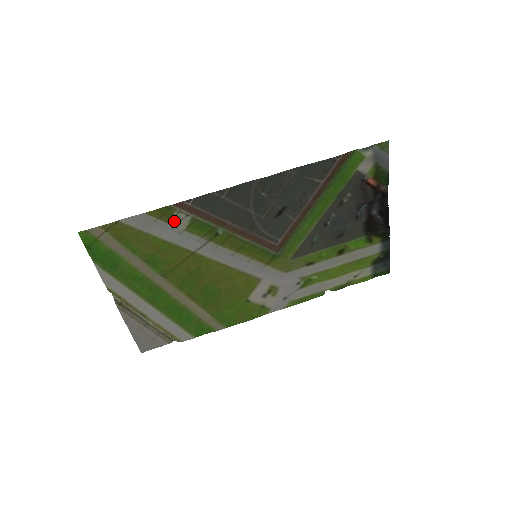
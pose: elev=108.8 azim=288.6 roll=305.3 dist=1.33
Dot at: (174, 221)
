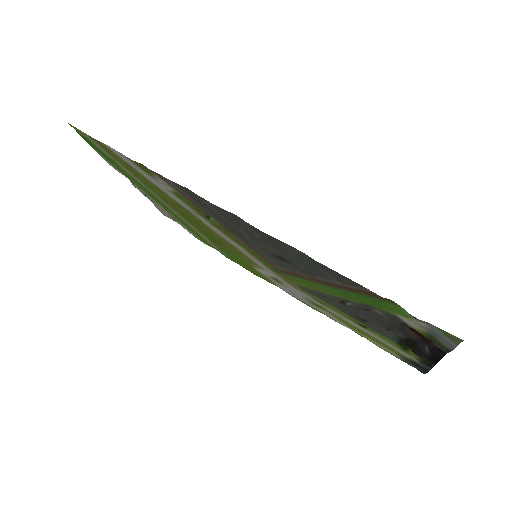
Dot at: (157, 179)
